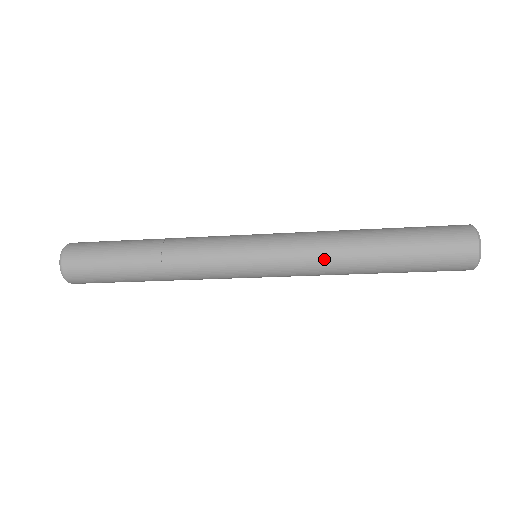
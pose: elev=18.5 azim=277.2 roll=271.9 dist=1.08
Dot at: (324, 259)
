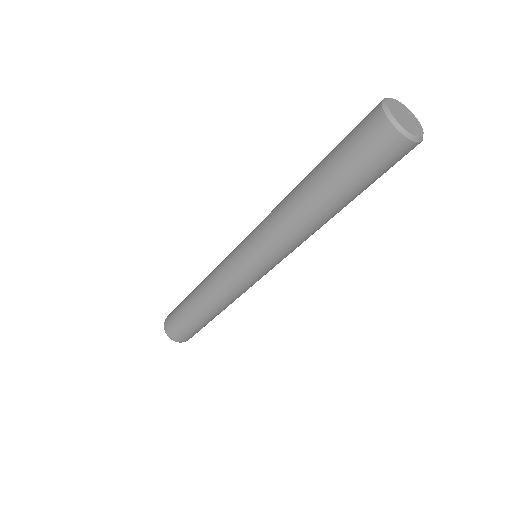
Dot at: (278, 224)
